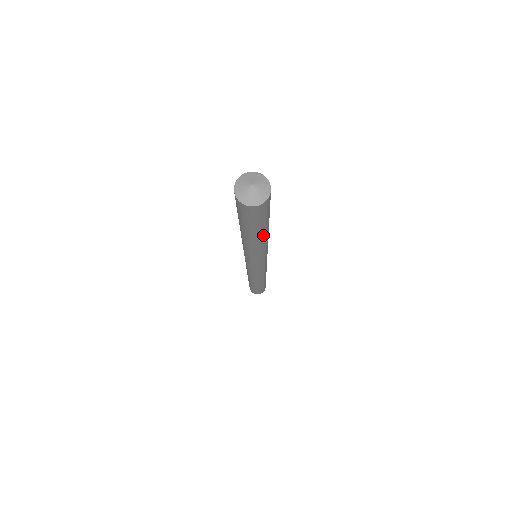
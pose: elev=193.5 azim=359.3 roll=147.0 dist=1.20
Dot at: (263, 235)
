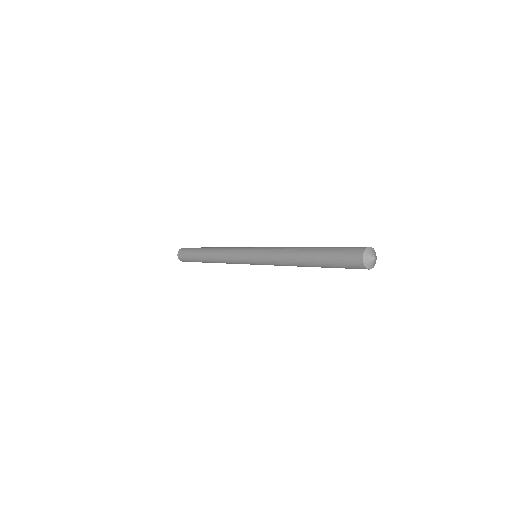
Dot at: occluded
